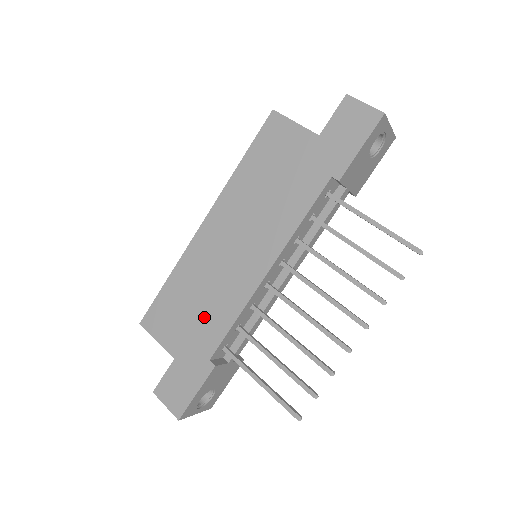
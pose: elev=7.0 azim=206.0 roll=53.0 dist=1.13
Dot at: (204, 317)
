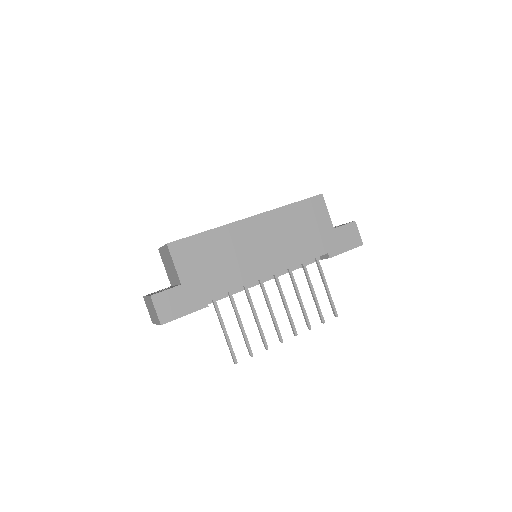
Dot at: (218, 273)
